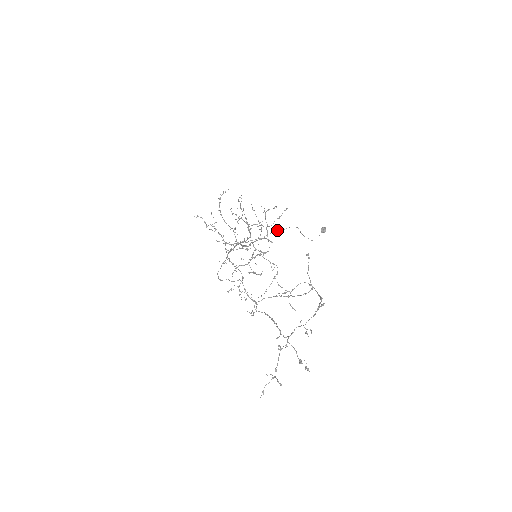
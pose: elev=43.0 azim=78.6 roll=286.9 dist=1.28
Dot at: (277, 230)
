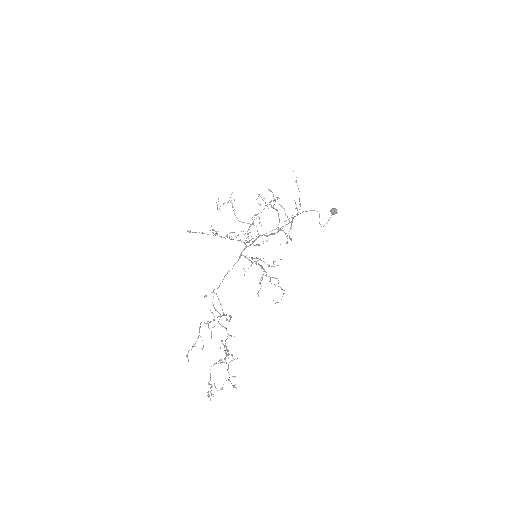
Dot at: (292, 217)
